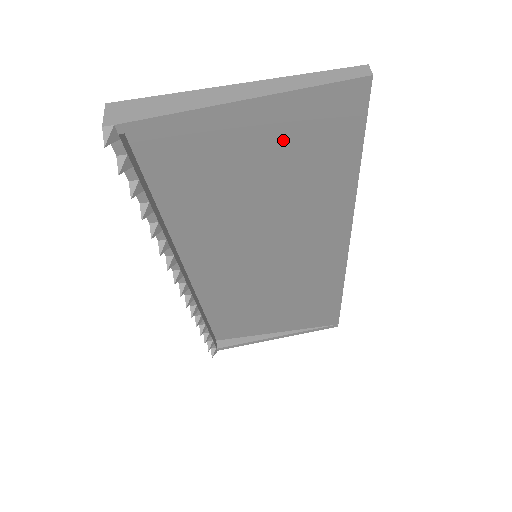
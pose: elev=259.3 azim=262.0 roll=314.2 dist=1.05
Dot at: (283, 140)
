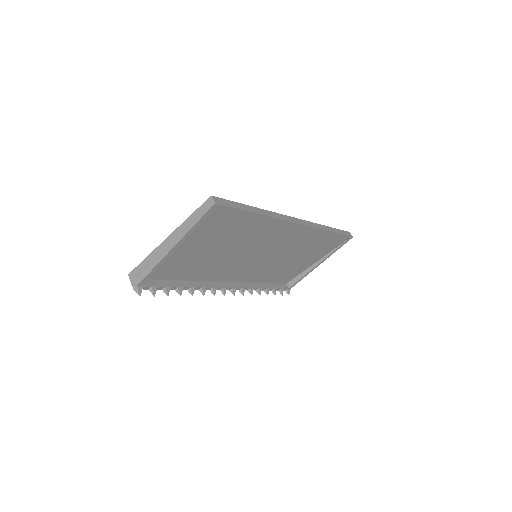
Dot at: (207, 236)
